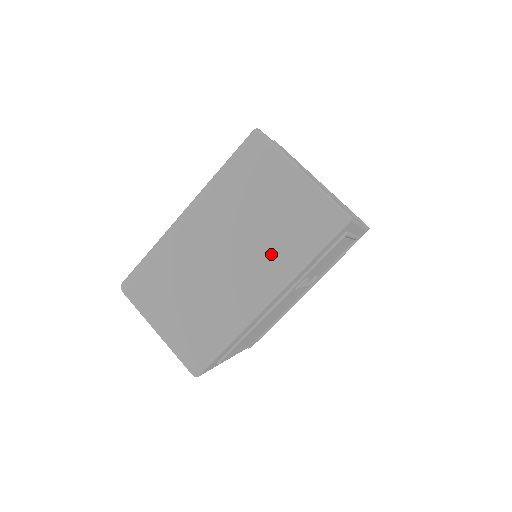
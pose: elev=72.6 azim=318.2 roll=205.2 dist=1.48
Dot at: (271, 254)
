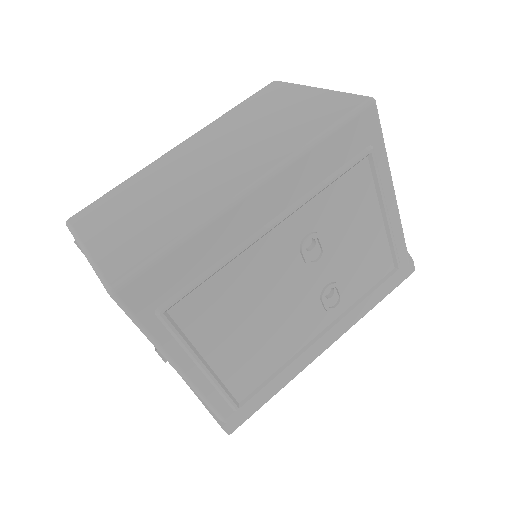
Dot at: (268, 145)
